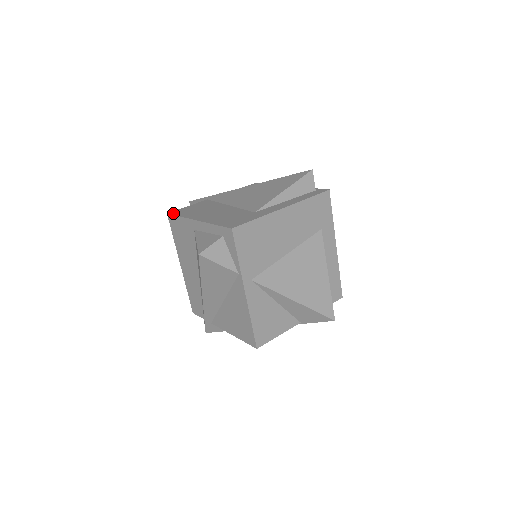
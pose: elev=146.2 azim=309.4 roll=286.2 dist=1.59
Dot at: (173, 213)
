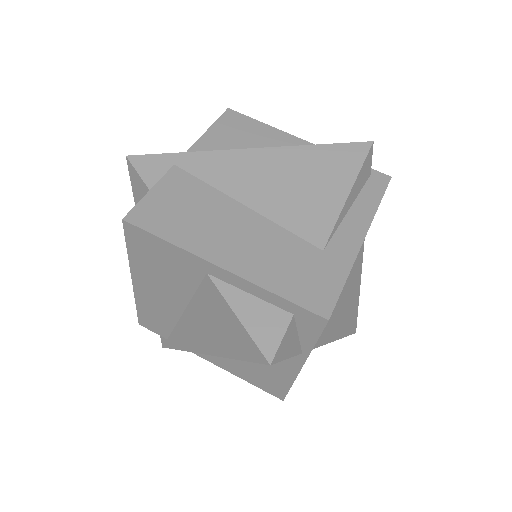
Dot at: (139, 222)
